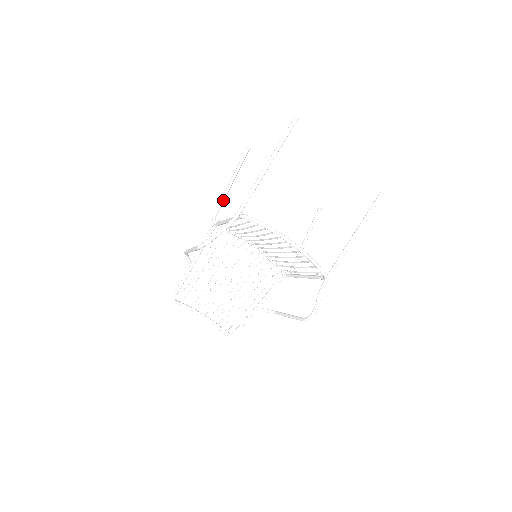
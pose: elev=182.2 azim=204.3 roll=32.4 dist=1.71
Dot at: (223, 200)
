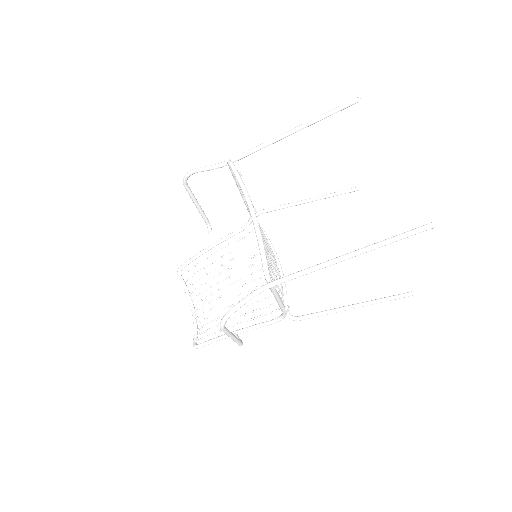
Dot at: (283, 206)
